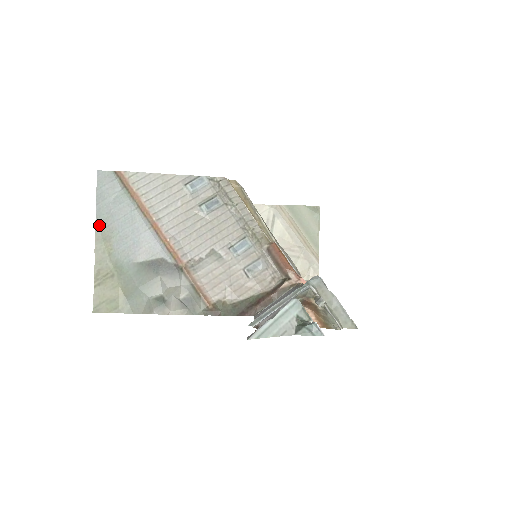
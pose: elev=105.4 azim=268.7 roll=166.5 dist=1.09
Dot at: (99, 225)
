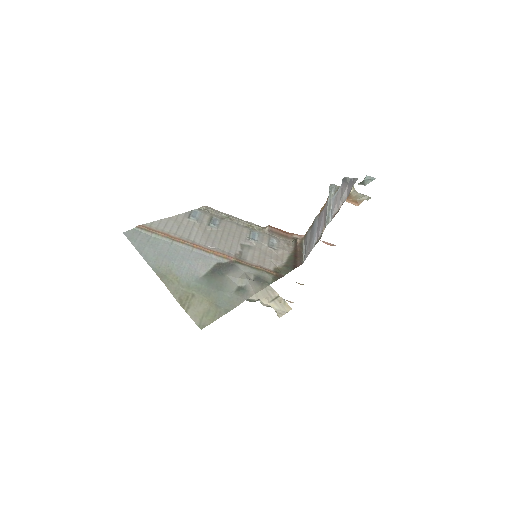
Dot at: (154, 267)
